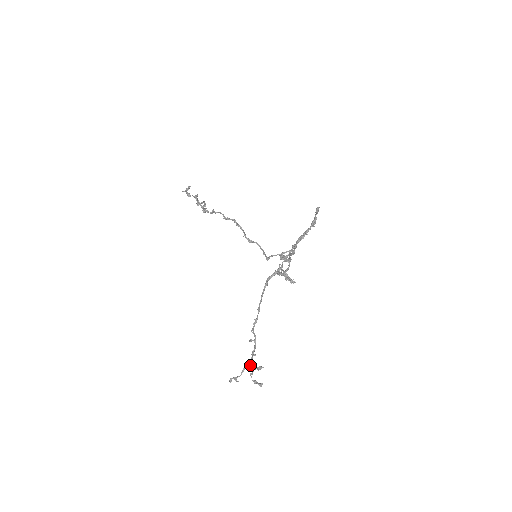
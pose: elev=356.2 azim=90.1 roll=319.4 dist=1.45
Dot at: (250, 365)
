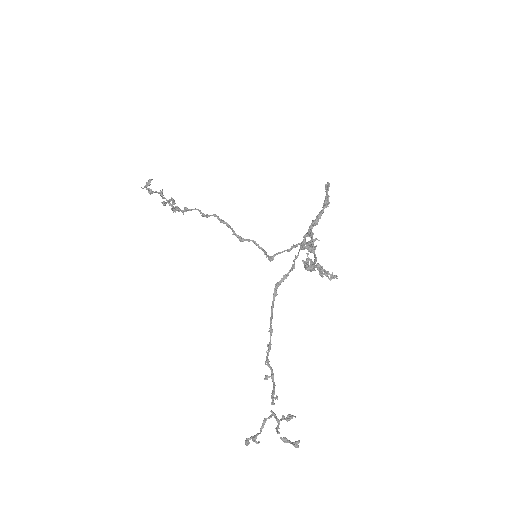
Dot at: (272, 414)
